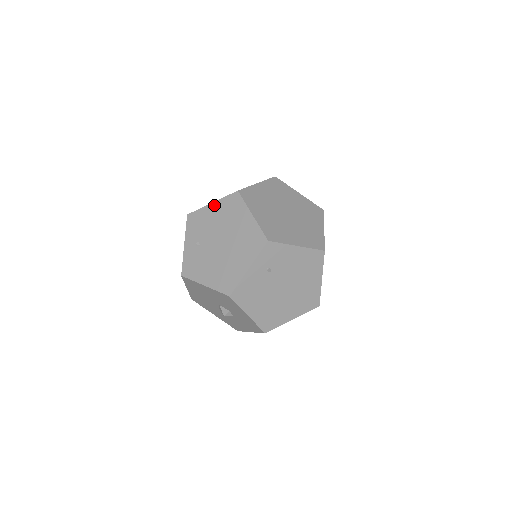
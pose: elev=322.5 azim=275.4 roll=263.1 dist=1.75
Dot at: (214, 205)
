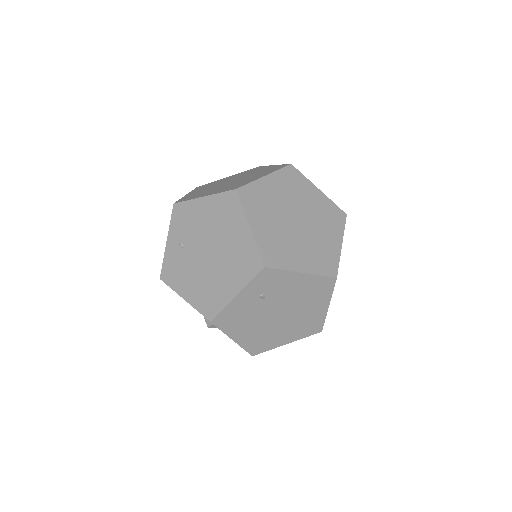
Dot at: (206, 200)
